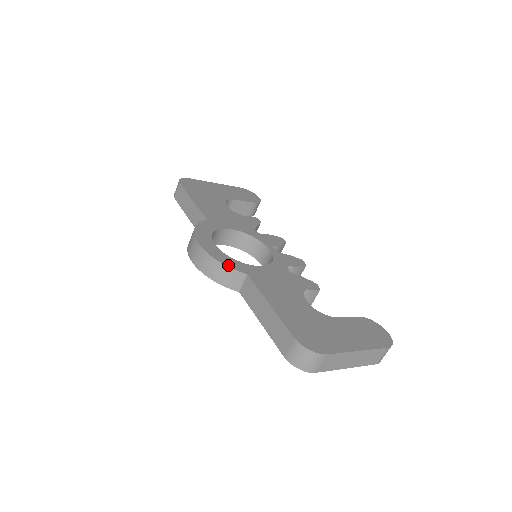
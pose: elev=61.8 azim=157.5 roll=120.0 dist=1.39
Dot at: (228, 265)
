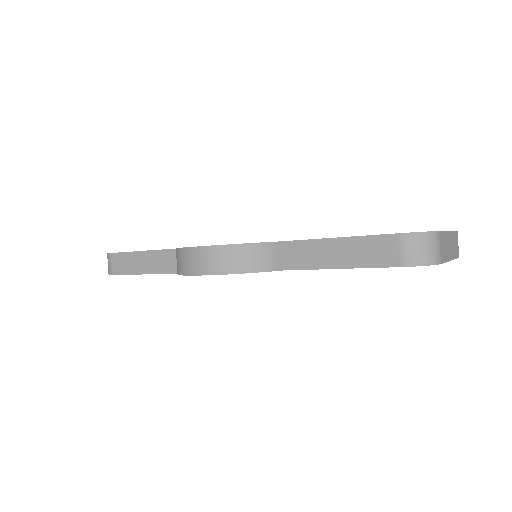
Dot at: (254, 243)
